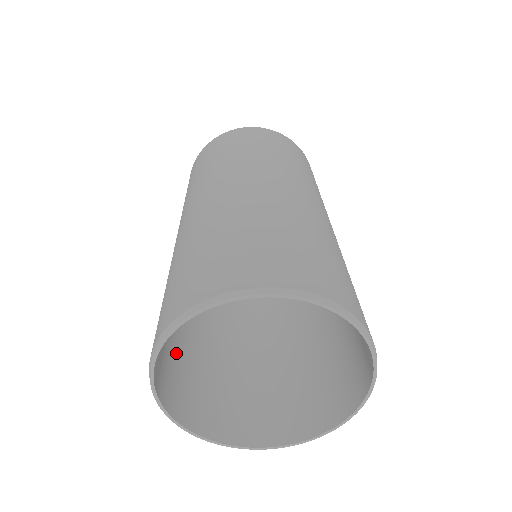
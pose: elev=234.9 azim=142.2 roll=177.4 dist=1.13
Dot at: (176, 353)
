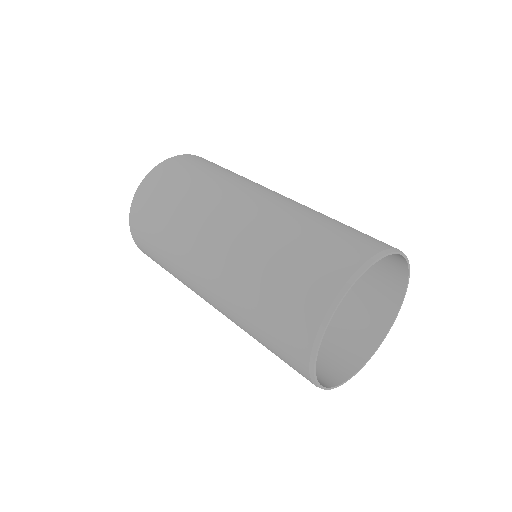
Dot at: (290, 275)
